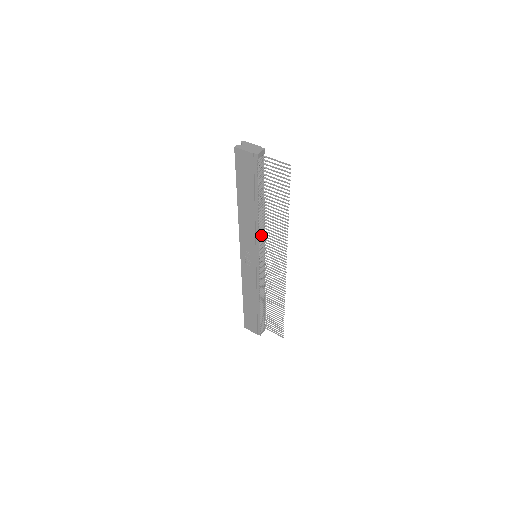
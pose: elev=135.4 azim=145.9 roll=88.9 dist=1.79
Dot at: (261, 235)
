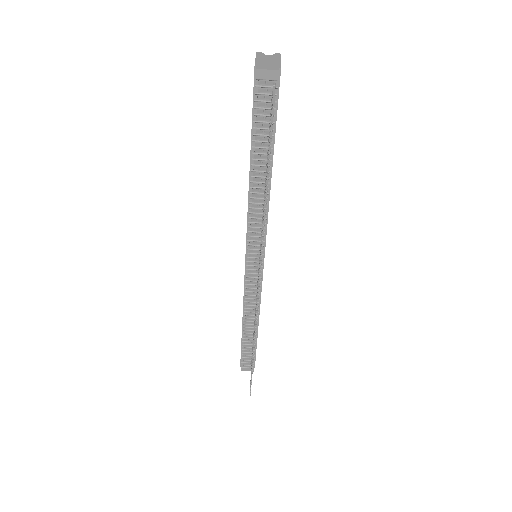
Dot at: (258, 225)
